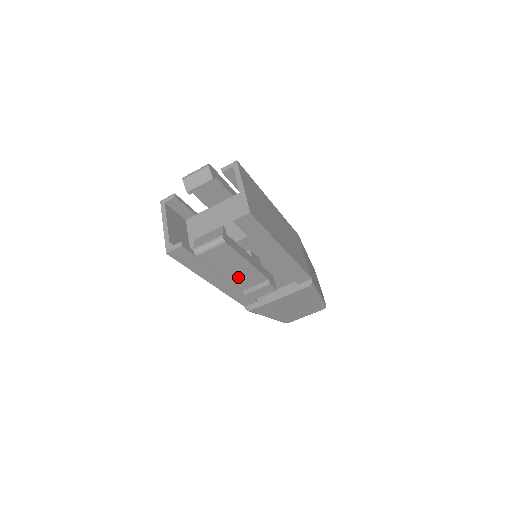
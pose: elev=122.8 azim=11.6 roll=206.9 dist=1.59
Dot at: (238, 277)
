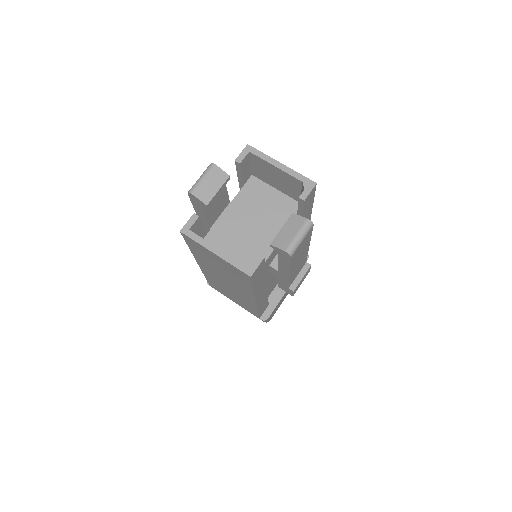
Dot at: (295, 271)
